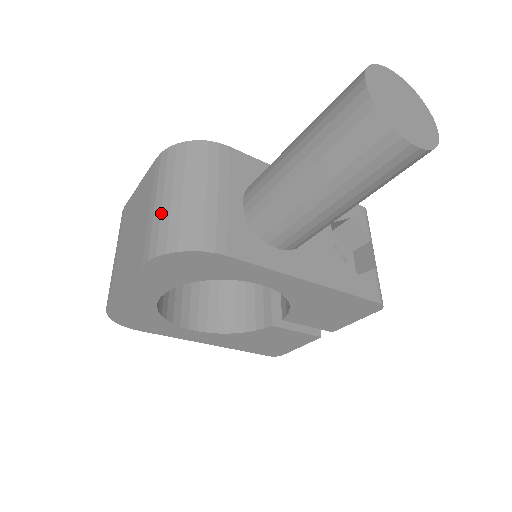
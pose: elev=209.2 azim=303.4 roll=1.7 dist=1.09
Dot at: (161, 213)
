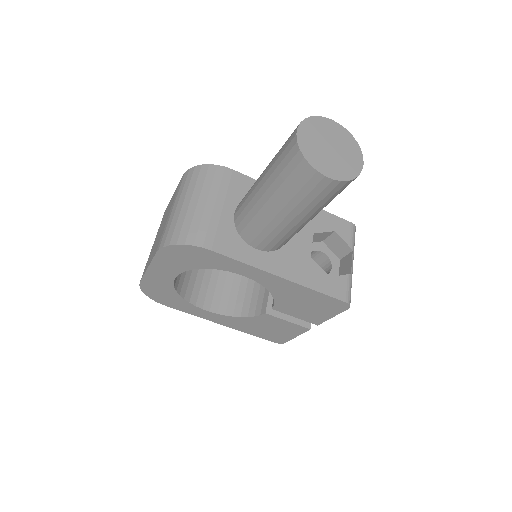
Dot at: (173, 216)
